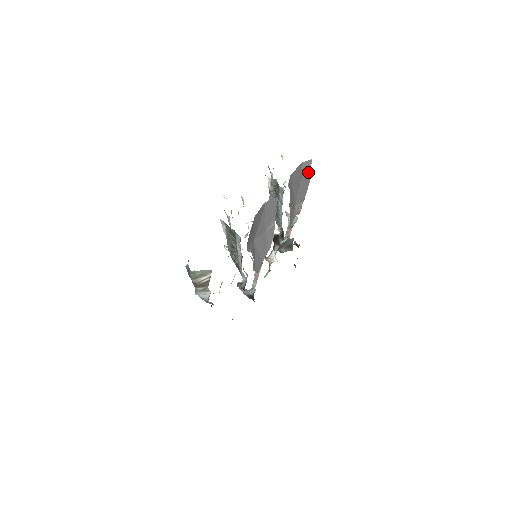
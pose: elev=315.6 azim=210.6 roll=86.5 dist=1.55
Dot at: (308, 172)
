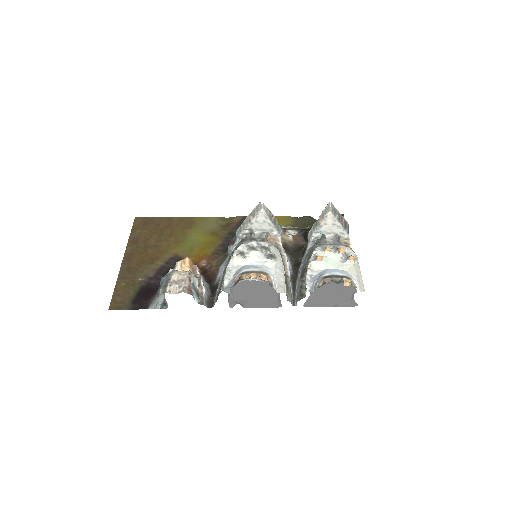
Dot at: (352, 293)
